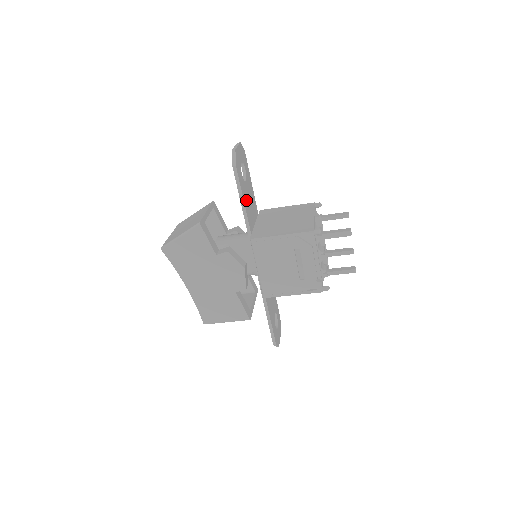
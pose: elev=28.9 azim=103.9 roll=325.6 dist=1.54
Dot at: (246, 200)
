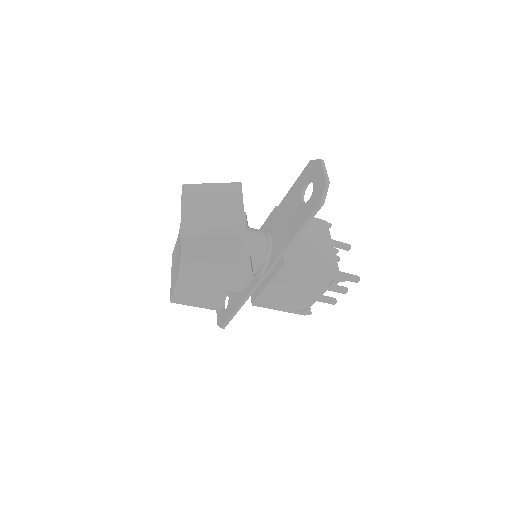
Dot at: occluded
